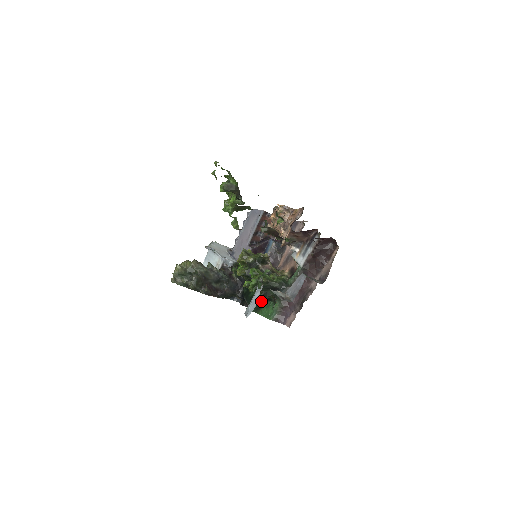
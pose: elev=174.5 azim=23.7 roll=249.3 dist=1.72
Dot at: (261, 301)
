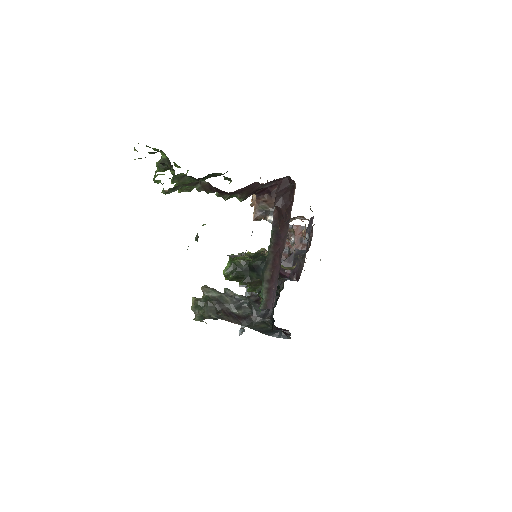
Dot at: occluded
